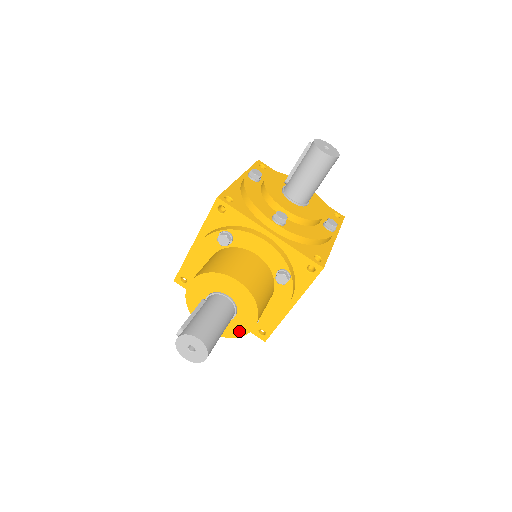
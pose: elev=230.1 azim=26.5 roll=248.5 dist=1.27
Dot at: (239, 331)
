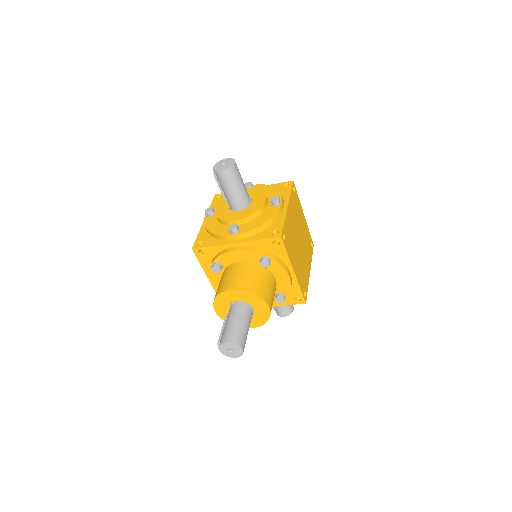
Dot at: (265, 315)
